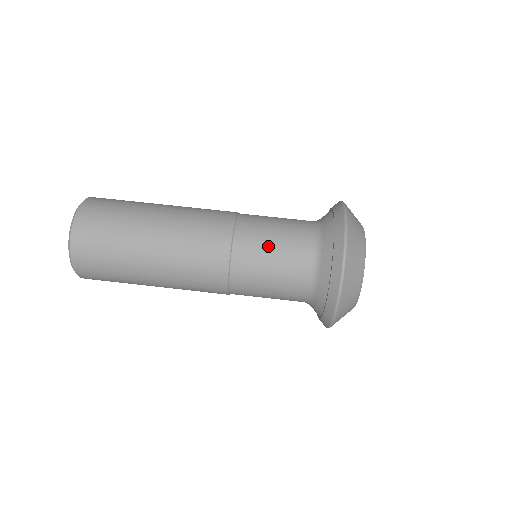
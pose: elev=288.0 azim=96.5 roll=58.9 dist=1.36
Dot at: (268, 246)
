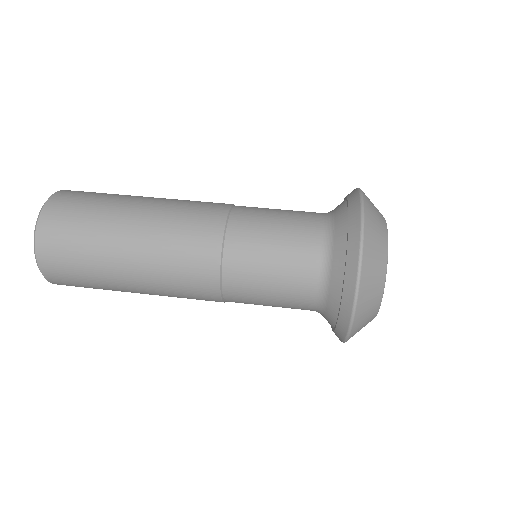
Dot at: (272, 212)
